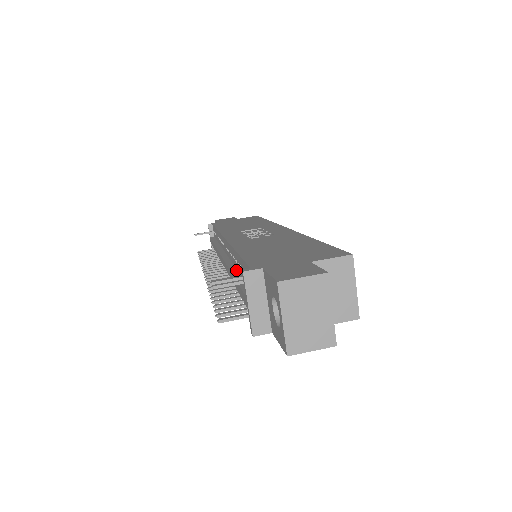
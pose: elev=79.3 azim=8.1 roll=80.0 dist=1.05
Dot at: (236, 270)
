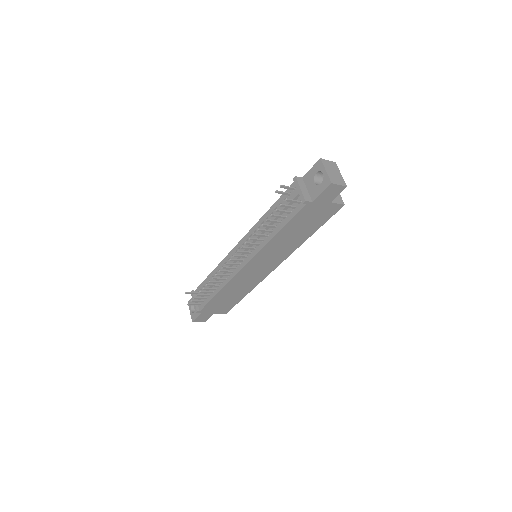
Dot at: occluded
